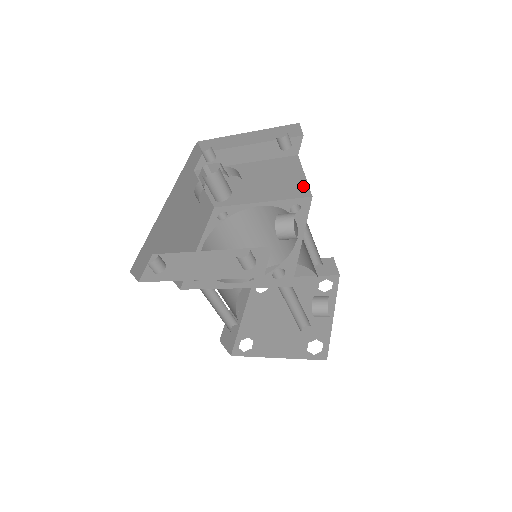
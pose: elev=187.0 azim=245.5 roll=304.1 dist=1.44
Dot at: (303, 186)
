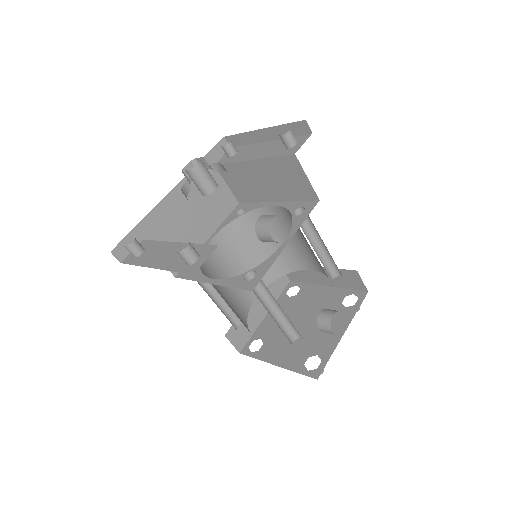
Dot at: (308, 188)
